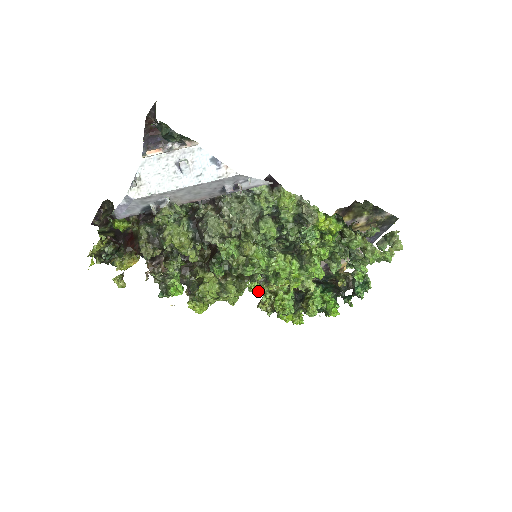
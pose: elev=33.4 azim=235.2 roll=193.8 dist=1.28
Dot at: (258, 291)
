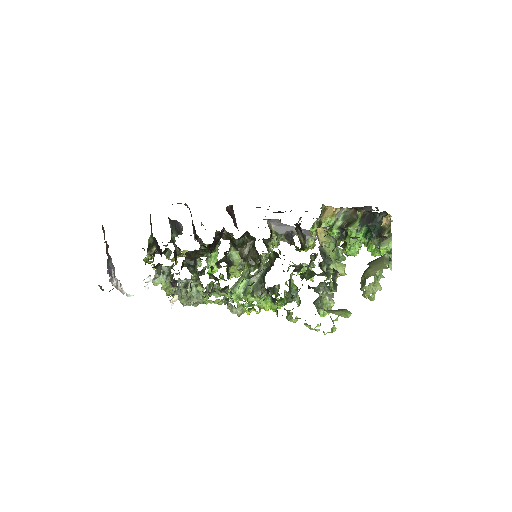
Dot at: occluded
